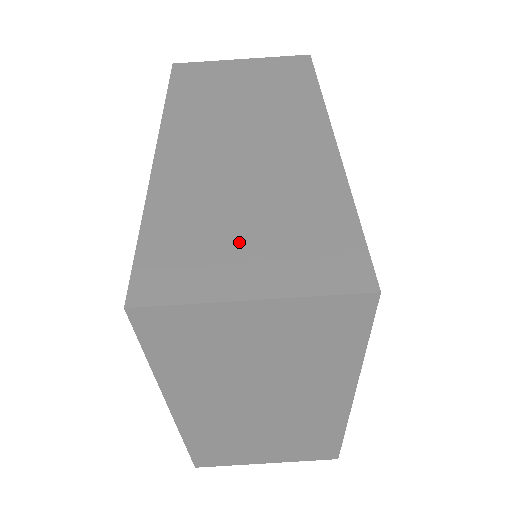
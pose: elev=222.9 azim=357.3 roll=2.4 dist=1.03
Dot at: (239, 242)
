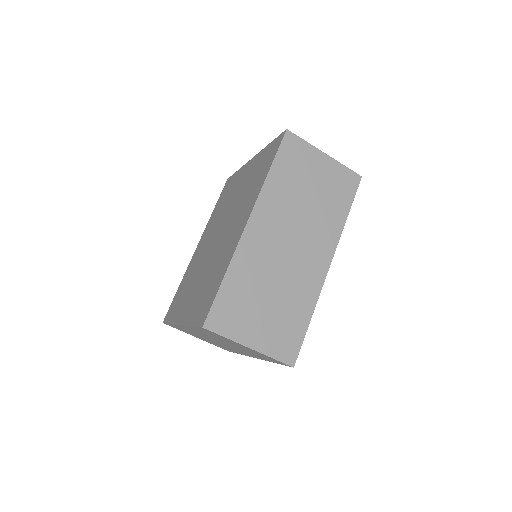
Dot at: (258, 314)
